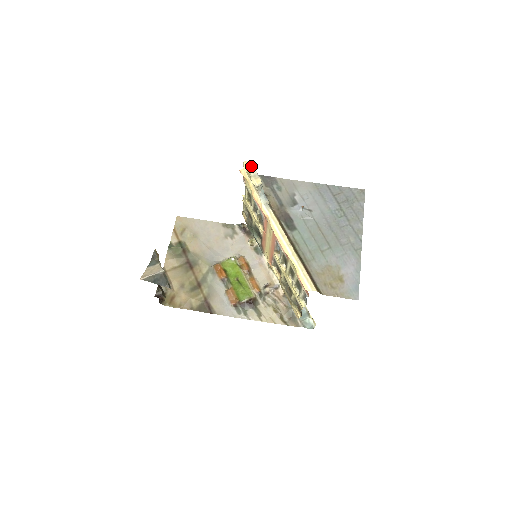
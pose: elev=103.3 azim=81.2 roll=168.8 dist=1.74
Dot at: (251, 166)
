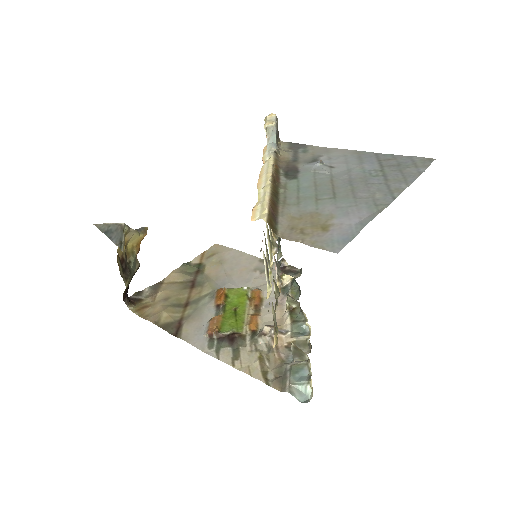
Dot at: (273, 115)
